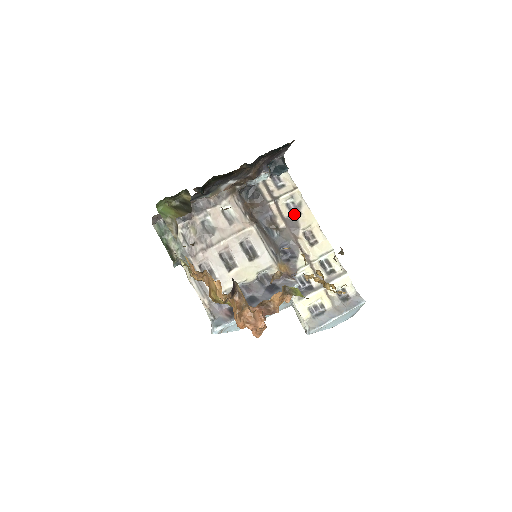
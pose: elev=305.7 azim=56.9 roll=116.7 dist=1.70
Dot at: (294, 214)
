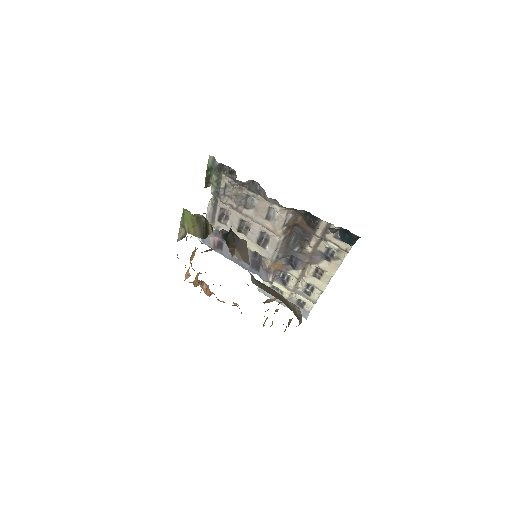
Dot at: (326, 255)
